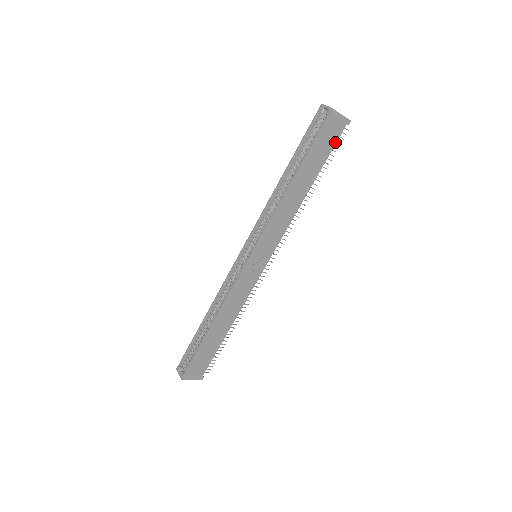
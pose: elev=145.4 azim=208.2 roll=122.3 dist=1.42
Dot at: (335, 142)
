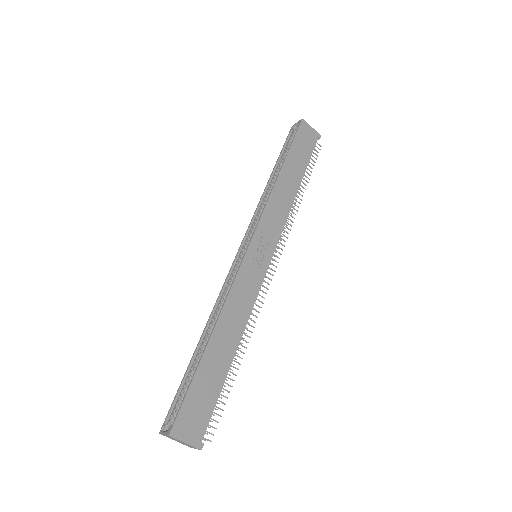
Dot at: (312, 149)
